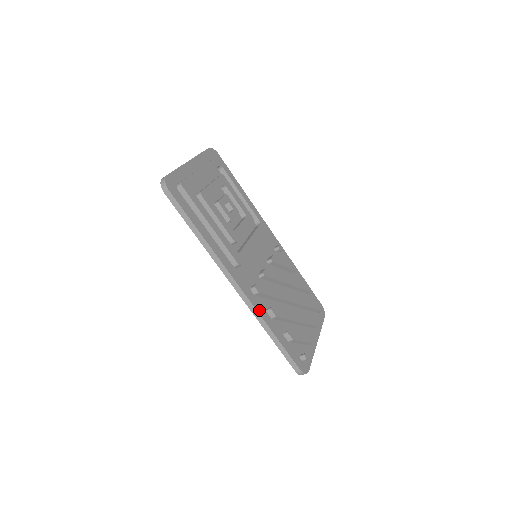
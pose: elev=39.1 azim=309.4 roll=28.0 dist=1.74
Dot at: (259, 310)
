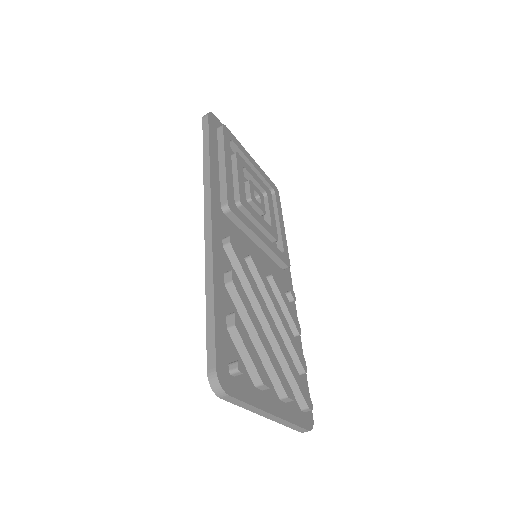
Dot at: (216, 256)
